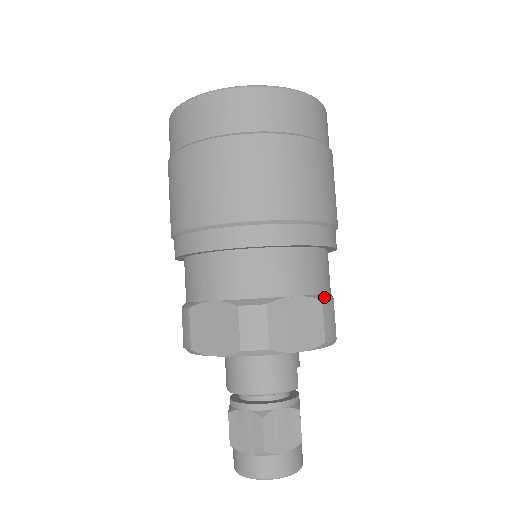
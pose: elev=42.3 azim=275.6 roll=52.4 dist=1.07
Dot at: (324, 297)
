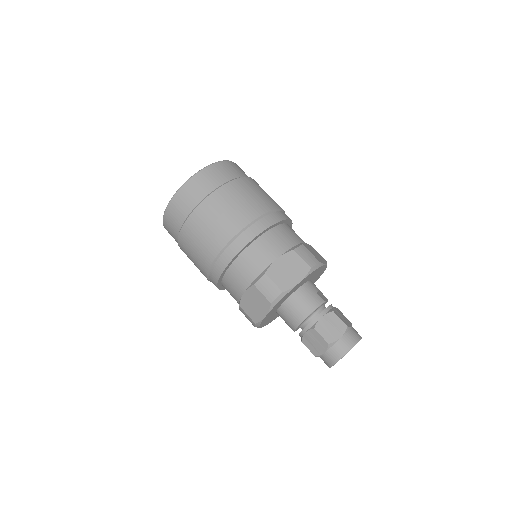
Dot at: (295, 247)
